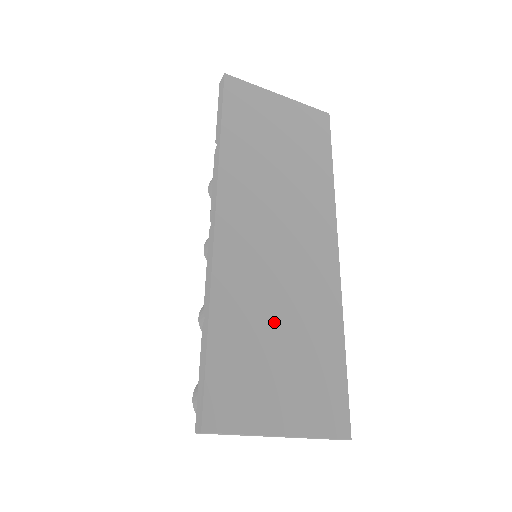
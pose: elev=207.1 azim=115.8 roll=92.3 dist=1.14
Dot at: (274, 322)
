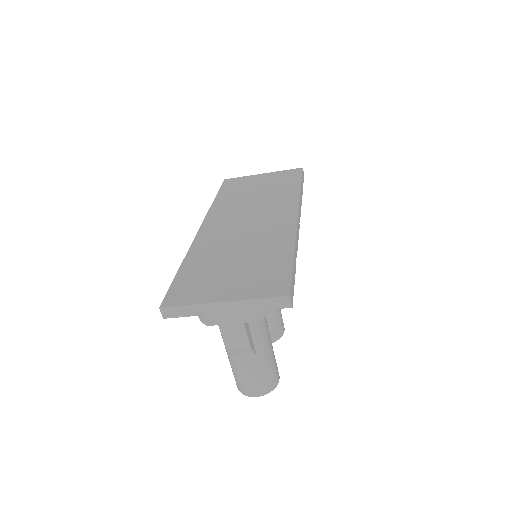
Dot at: (231, 255)
